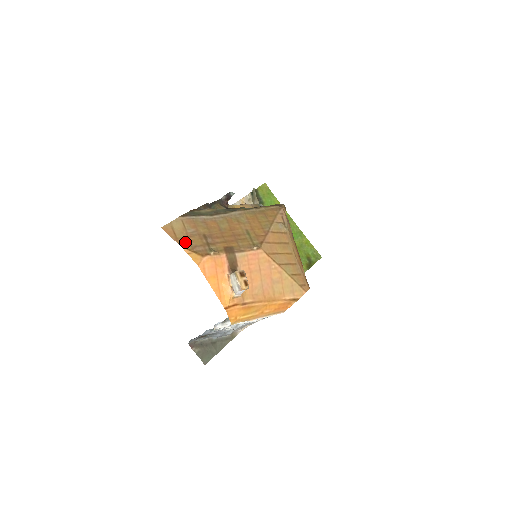
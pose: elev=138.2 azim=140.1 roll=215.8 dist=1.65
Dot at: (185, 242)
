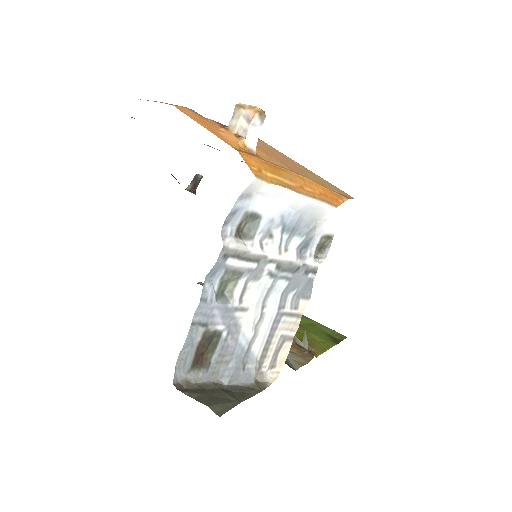
Dot at: occluded
